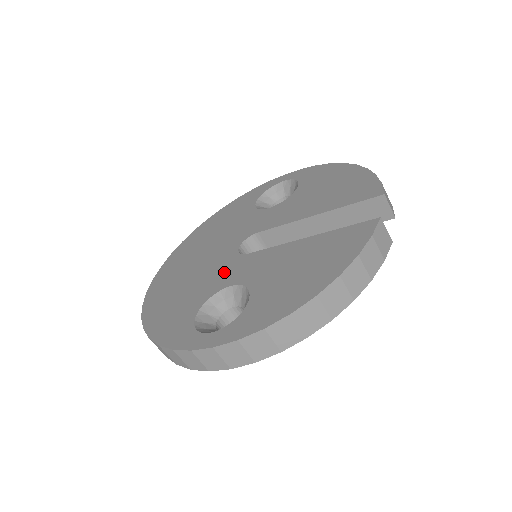
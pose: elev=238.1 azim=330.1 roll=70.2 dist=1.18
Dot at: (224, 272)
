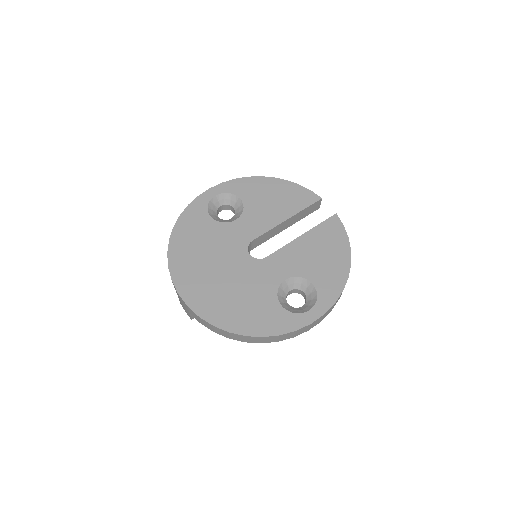
Dot at: (264, 275)
